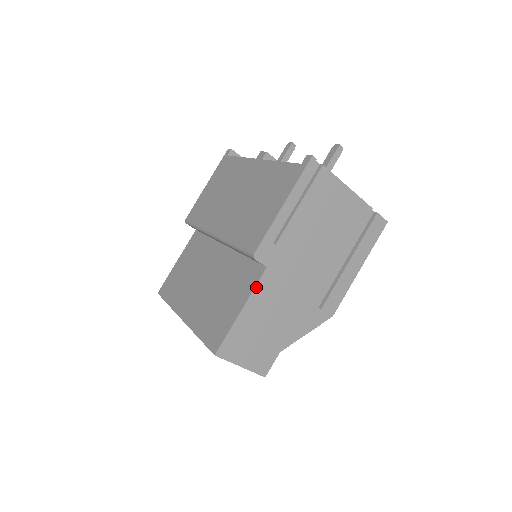
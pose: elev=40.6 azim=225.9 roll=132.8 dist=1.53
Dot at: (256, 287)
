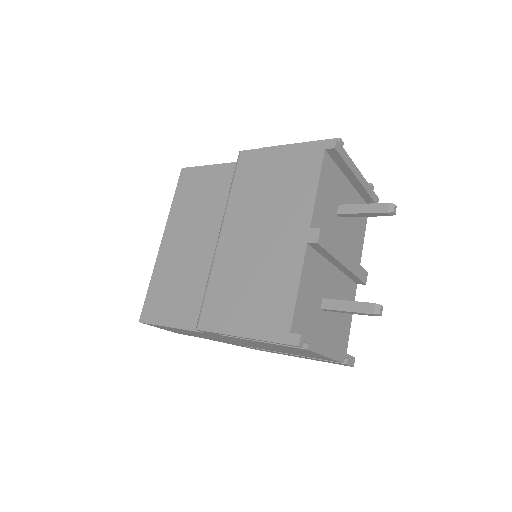
Dot at: (191, 331)
